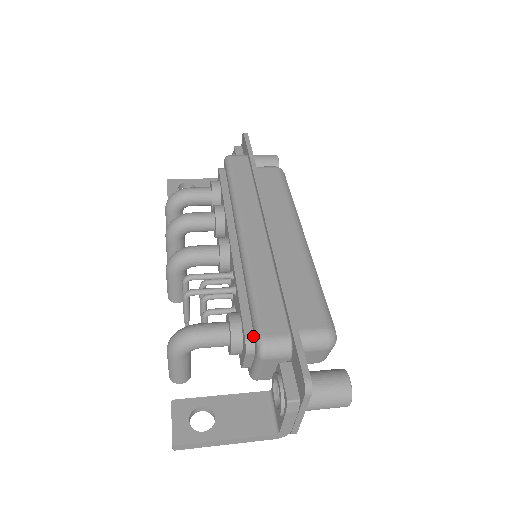
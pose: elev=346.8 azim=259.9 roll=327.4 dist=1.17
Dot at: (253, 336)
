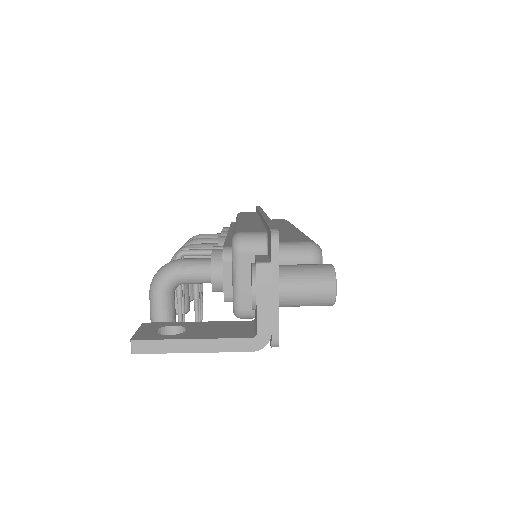
Dot at: (231, 246)
